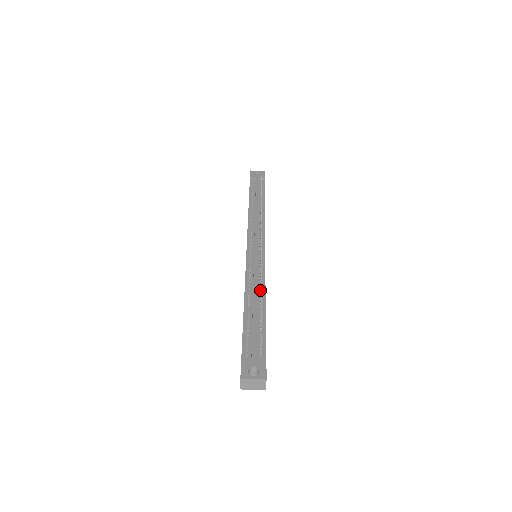
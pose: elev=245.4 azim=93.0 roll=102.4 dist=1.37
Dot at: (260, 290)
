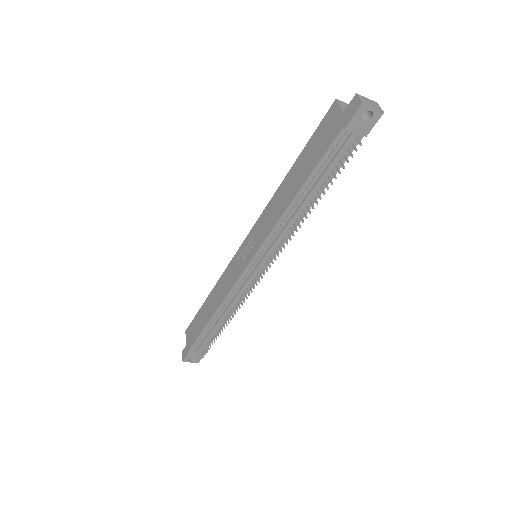
Dot at: (228, 322)
